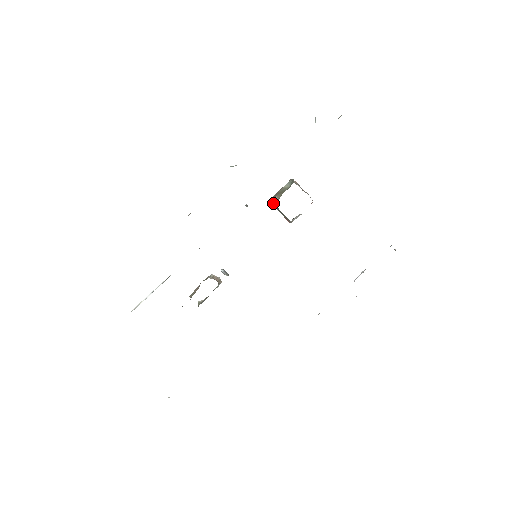
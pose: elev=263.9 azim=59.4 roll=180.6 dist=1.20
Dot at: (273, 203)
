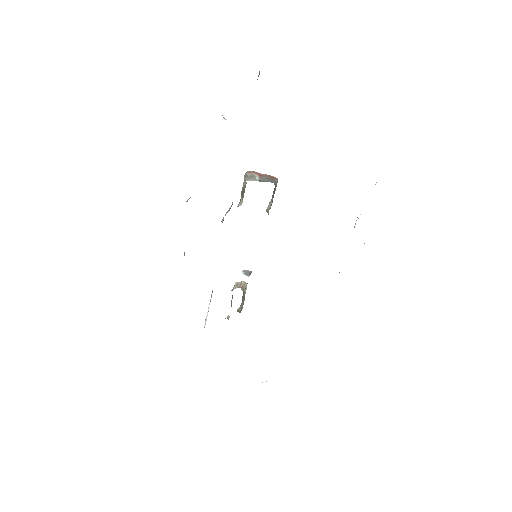
Dot at: occluded
